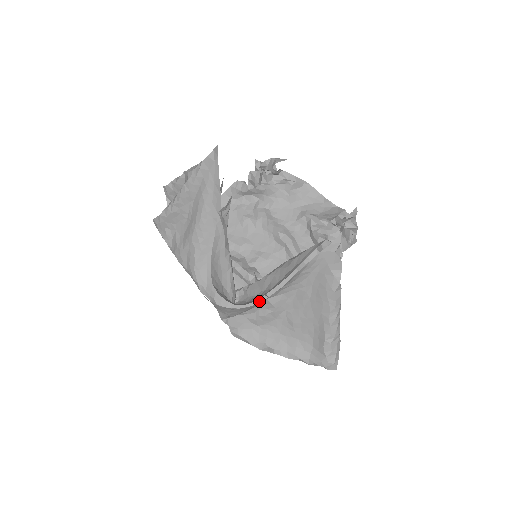
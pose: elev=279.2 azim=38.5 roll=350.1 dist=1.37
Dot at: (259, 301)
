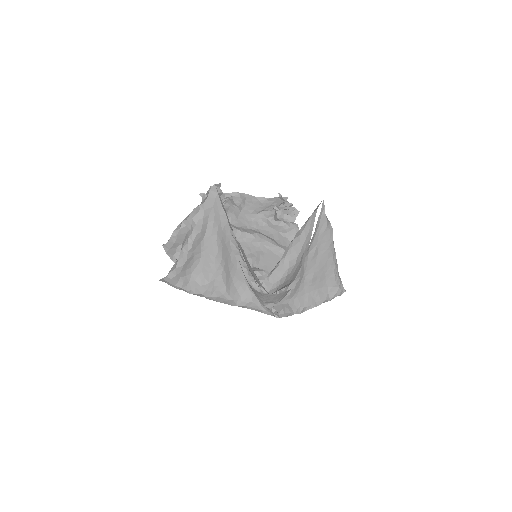
Dot at: occluded
